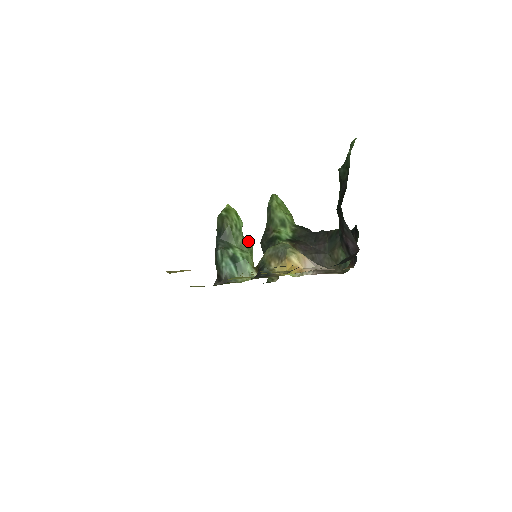
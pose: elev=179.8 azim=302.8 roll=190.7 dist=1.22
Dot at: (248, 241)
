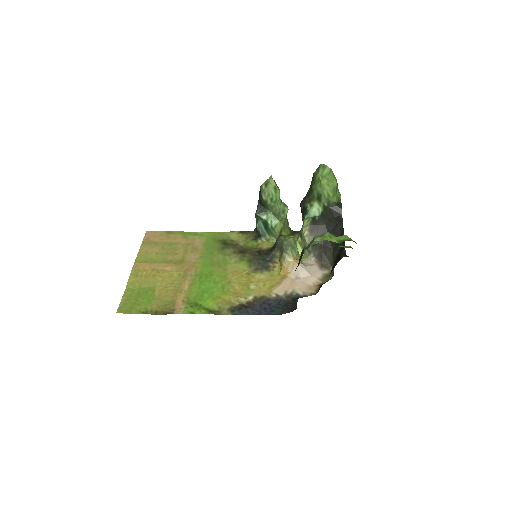
Dot at: (283, 209)
